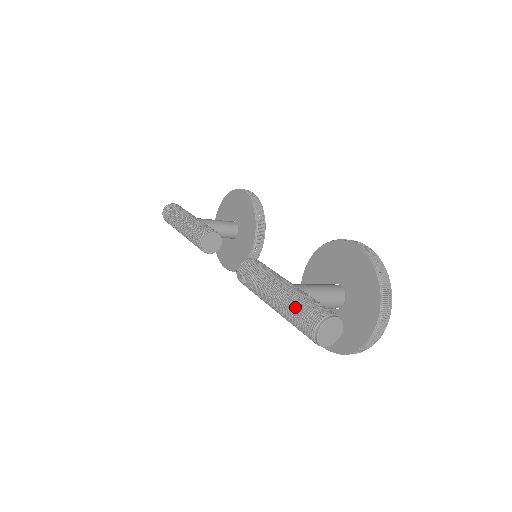
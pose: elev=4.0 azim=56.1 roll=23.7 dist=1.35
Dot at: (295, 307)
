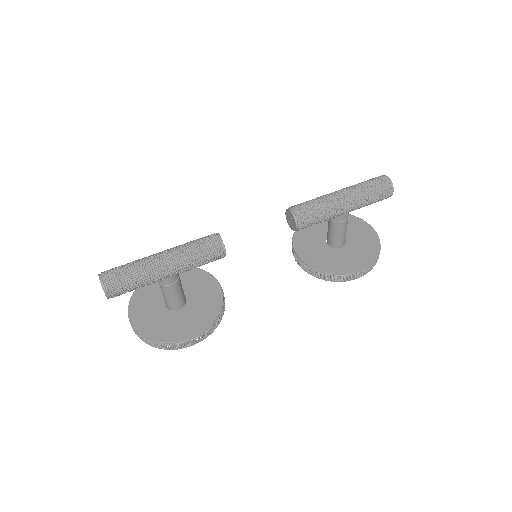
Dot at: (362, 182)
